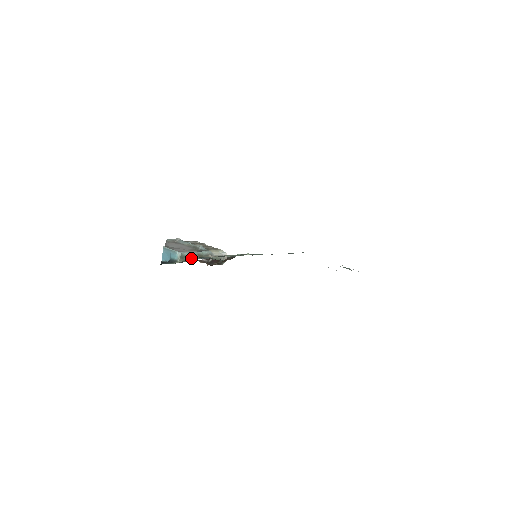
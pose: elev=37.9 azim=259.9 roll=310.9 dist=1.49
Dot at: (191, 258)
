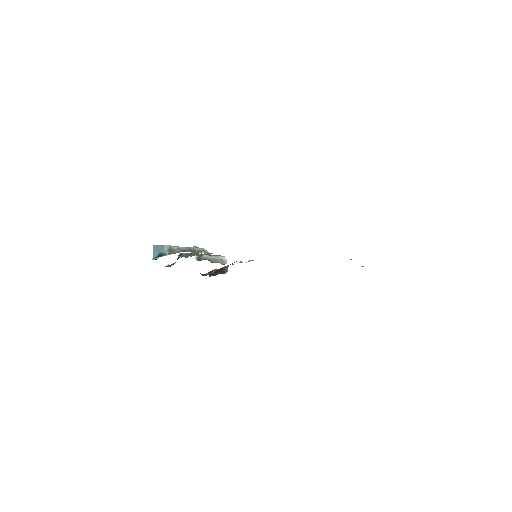
Dot at: occluded
